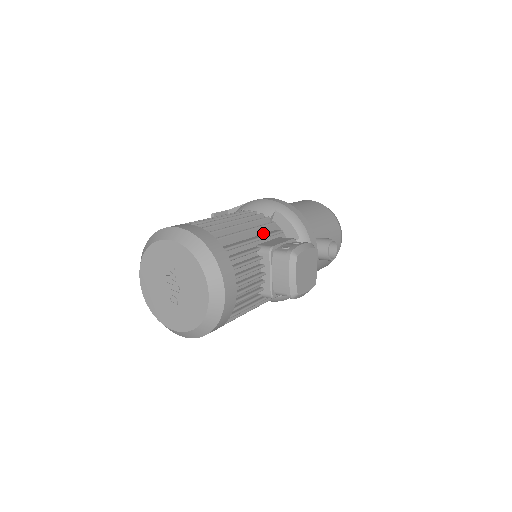
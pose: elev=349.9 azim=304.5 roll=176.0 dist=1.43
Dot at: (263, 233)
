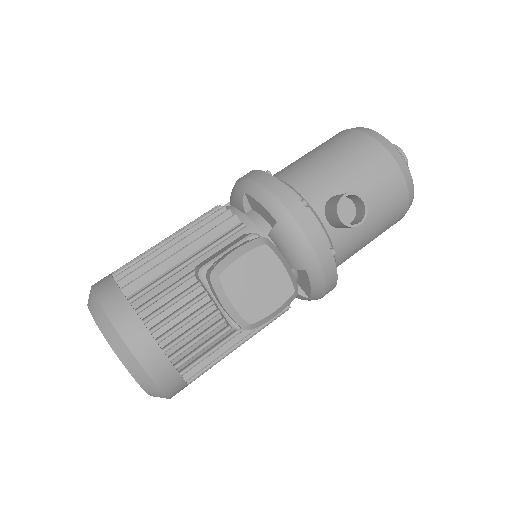
Dot at: (212, 241)
